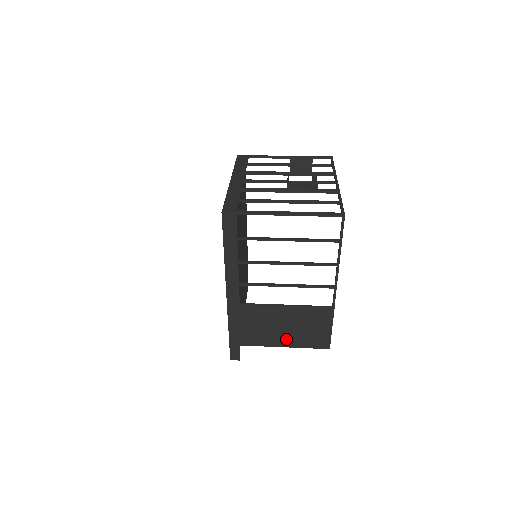
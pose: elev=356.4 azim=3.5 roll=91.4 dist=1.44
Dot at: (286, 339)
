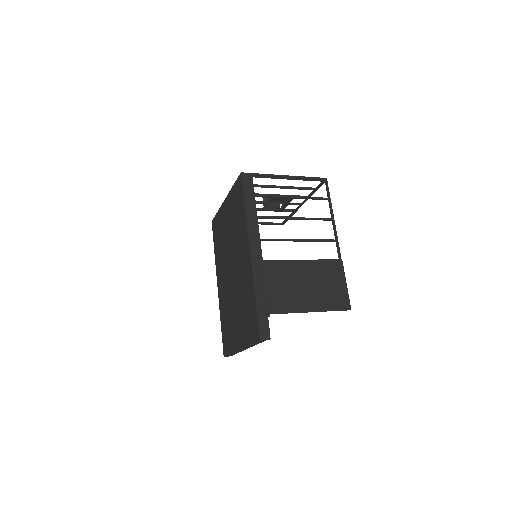
Dot at: (311, 301)
